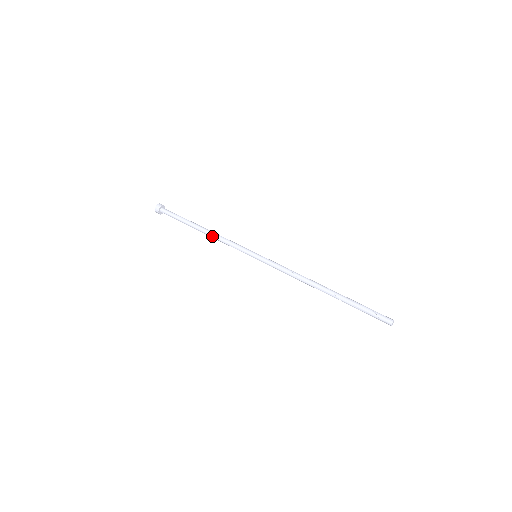
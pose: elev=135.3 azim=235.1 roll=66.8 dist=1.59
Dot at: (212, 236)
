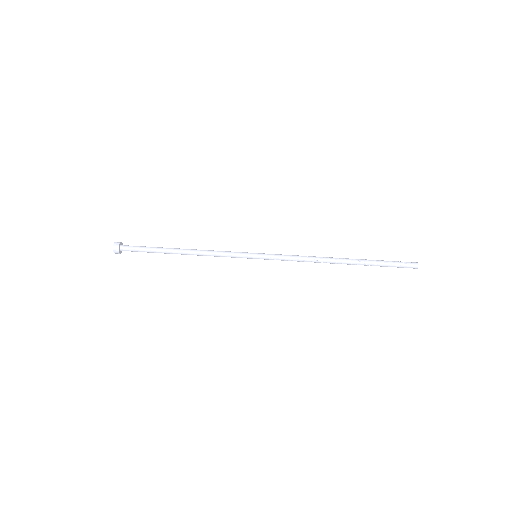
Dot at: (197, 251)
